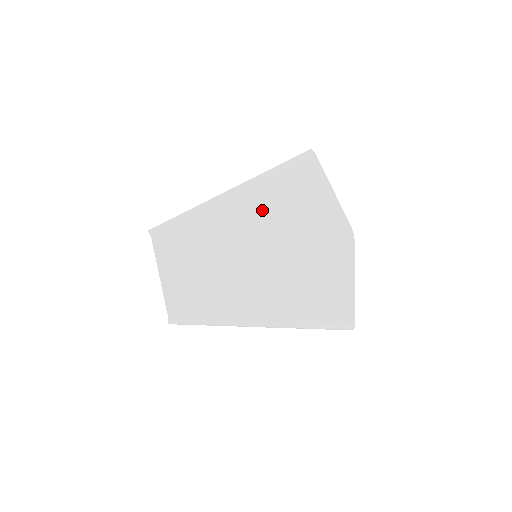
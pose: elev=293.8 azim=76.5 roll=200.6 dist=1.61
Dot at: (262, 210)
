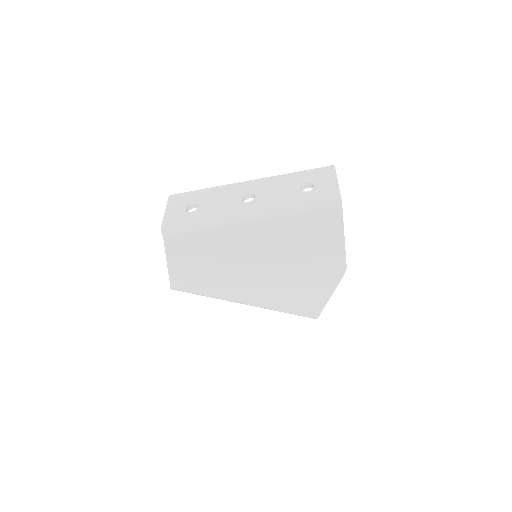
Dot at: (271, 239)
